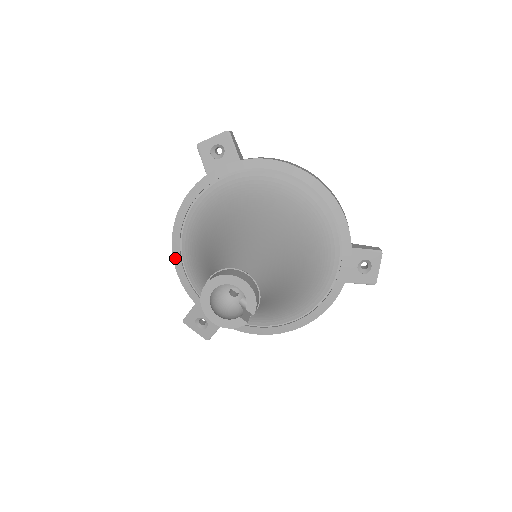
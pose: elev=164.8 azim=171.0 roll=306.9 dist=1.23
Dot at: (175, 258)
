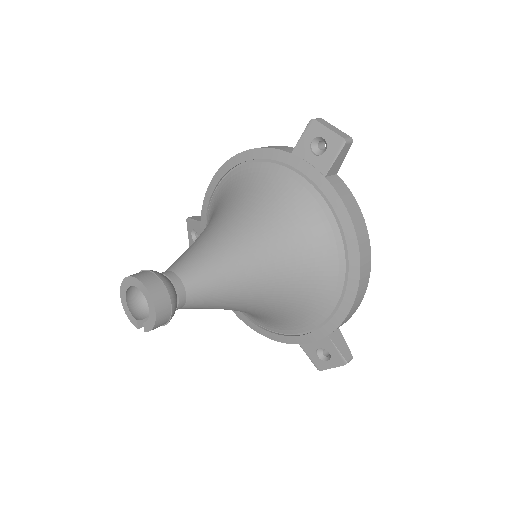
Dot at: (215, 178)
